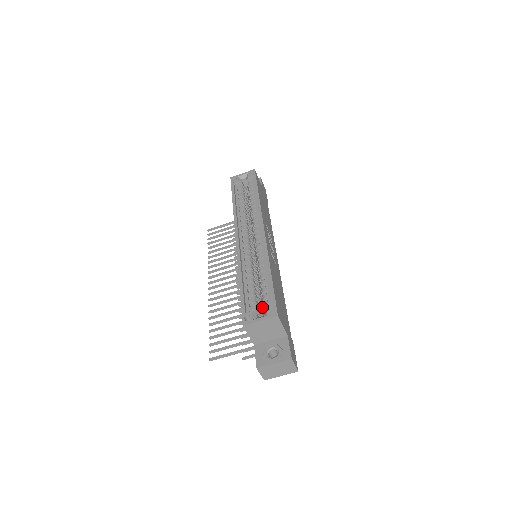
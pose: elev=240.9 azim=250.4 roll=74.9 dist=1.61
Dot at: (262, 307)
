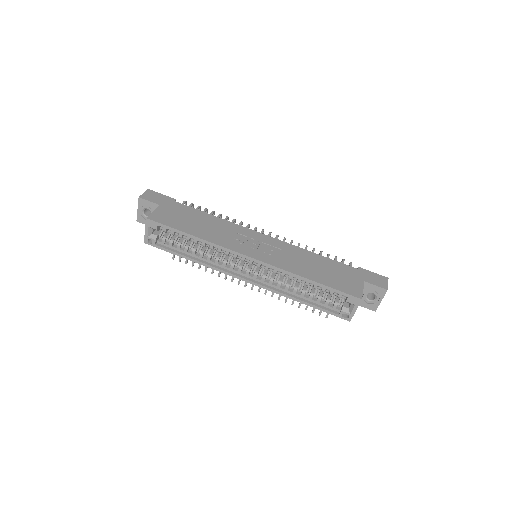
Dot at: occluded
